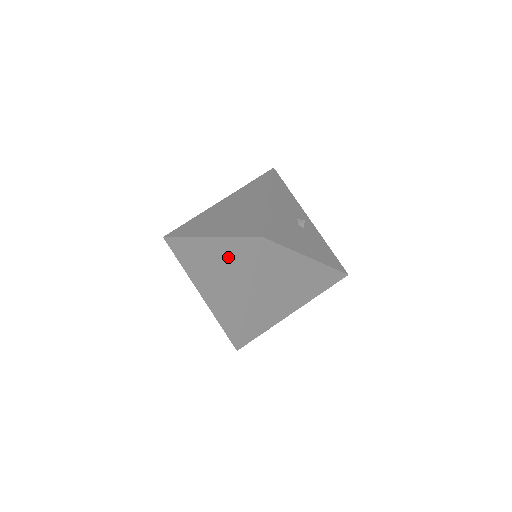
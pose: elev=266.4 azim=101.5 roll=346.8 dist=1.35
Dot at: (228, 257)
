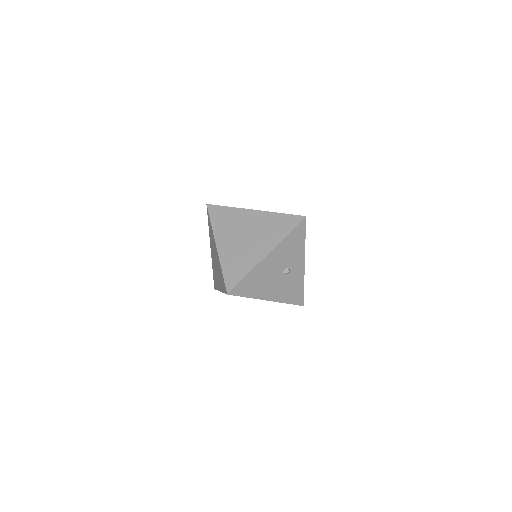
Dot at: (219, 269)
